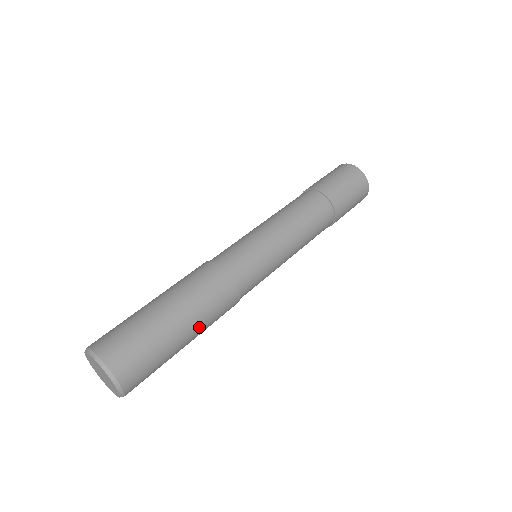
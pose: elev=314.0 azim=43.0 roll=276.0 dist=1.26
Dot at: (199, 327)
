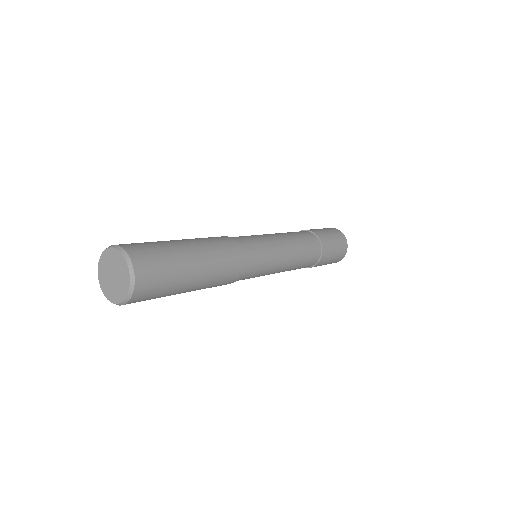
Dot at: (207, 260)
